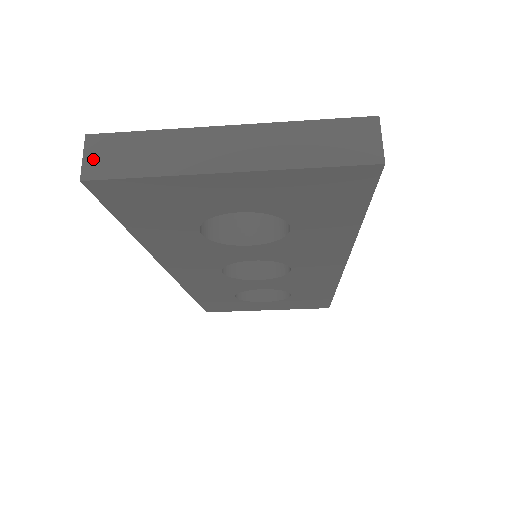
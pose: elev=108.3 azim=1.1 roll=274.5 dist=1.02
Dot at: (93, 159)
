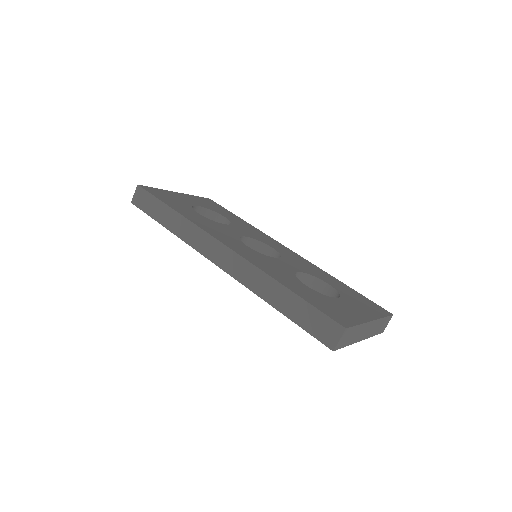
Dot at: (341, 341)
